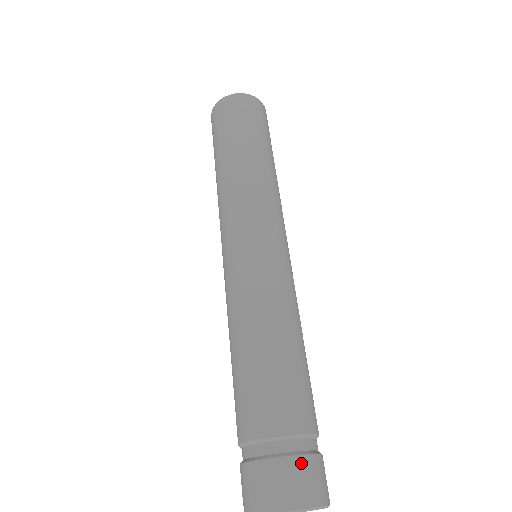
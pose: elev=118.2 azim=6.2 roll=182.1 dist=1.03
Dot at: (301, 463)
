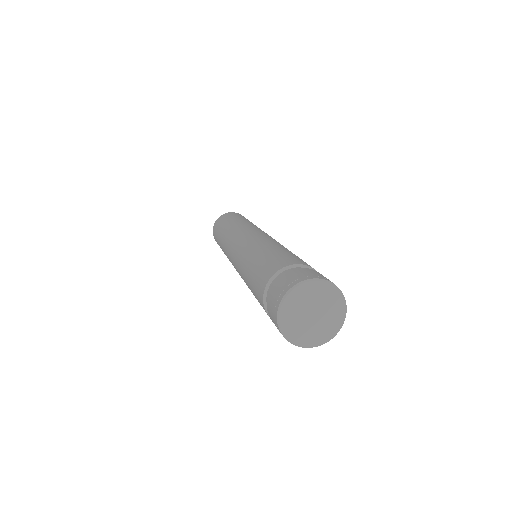
Dot at: (295, 271)
